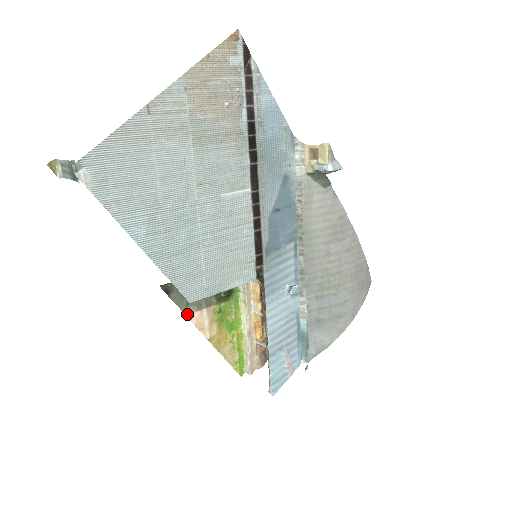
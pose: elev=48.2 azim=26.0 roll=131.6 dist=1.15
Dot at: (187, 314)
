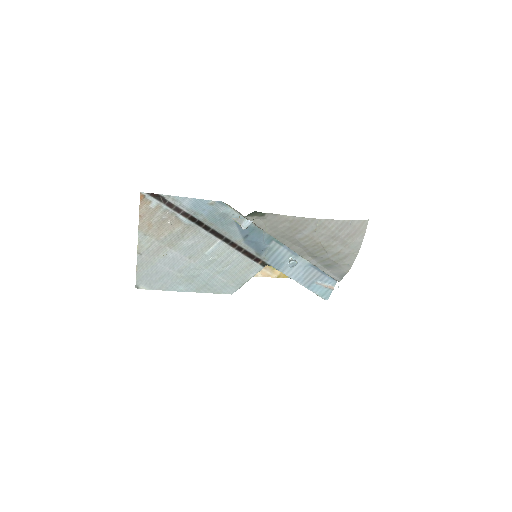
Dot at: occluded
